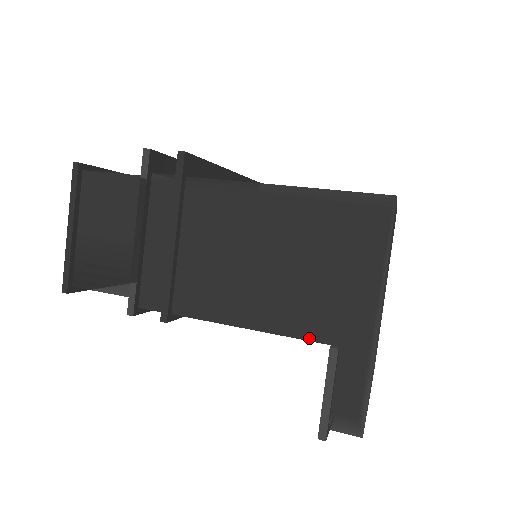
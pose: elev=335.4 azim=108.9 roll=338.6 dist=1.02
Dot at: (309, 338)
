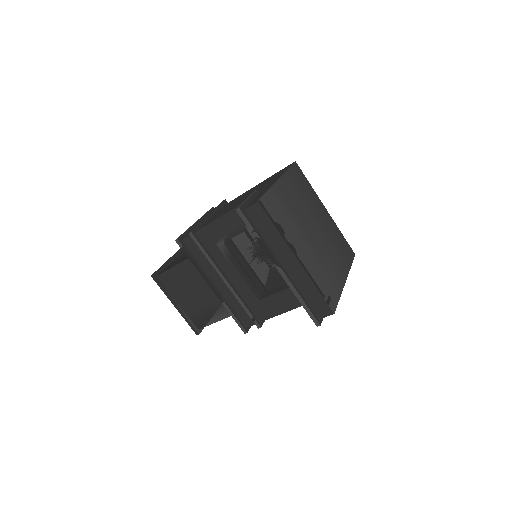
Dot at: occluded
